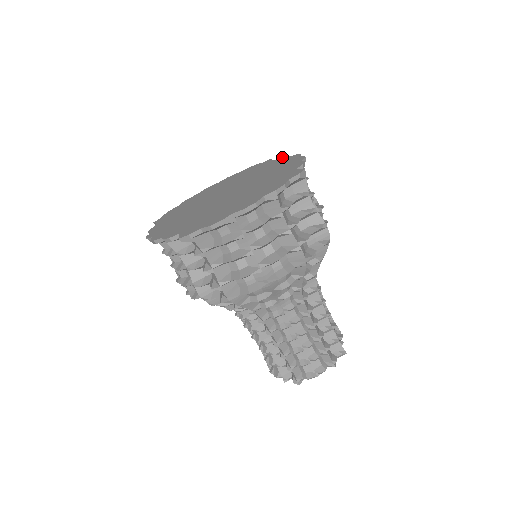
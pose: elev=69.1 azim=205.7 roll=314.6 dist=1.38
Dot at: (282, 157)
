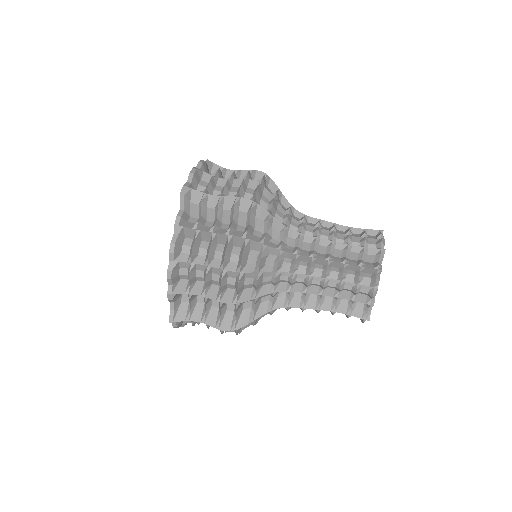
Dot at: occluded
